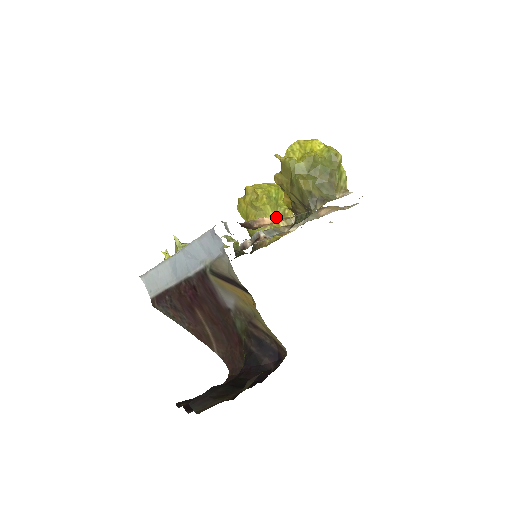
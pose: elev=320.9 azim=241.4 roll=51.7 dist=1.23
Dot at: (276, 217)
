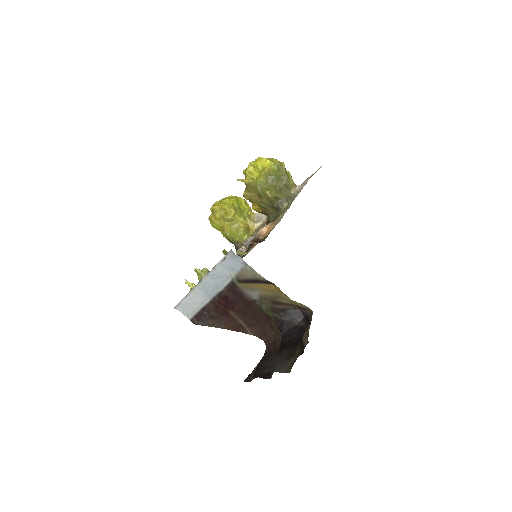
Dot at: (267, 225)
